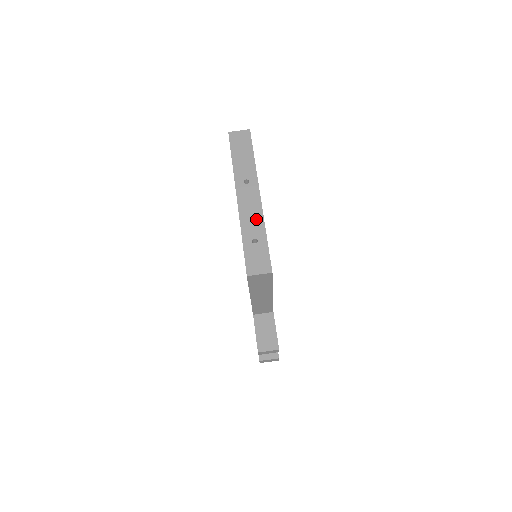
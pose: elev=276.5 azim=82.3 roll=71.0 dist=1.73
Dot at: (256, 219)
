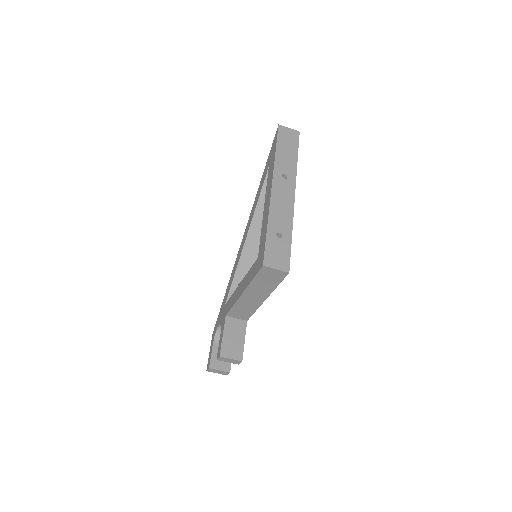
Dot at: (286, 215)
